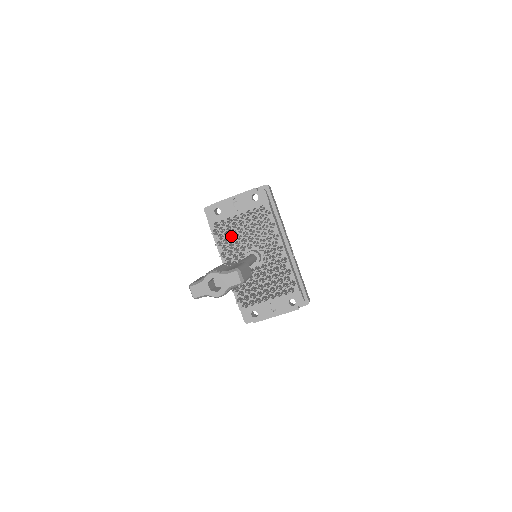
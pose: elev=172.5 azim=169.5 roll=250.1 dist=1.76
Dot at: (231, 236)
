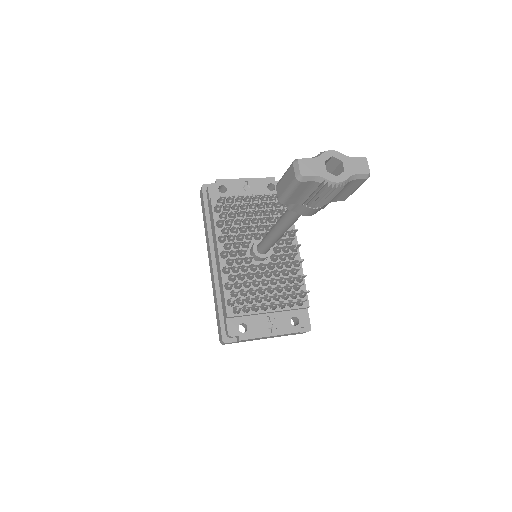
Dot at: (234, 221)
